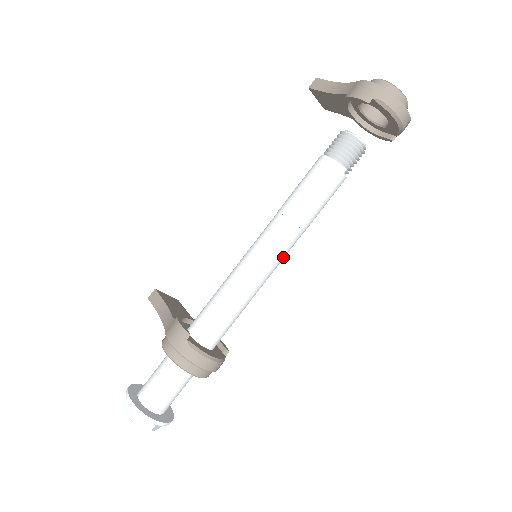
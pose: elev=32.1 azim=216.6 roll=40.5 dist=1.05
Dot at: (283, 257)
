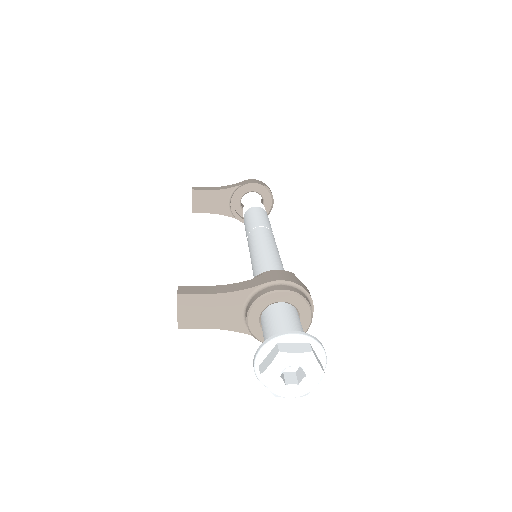
Dot at: occluded
